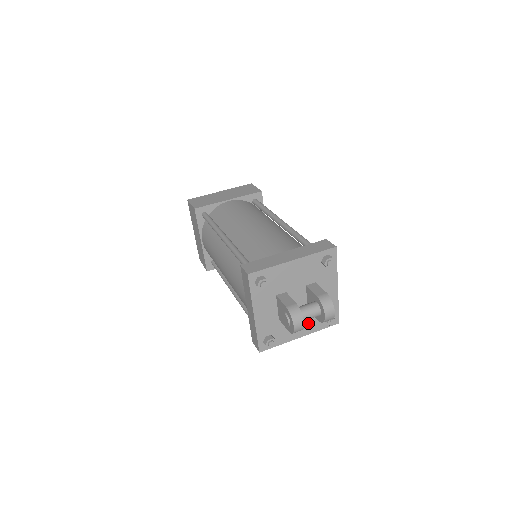
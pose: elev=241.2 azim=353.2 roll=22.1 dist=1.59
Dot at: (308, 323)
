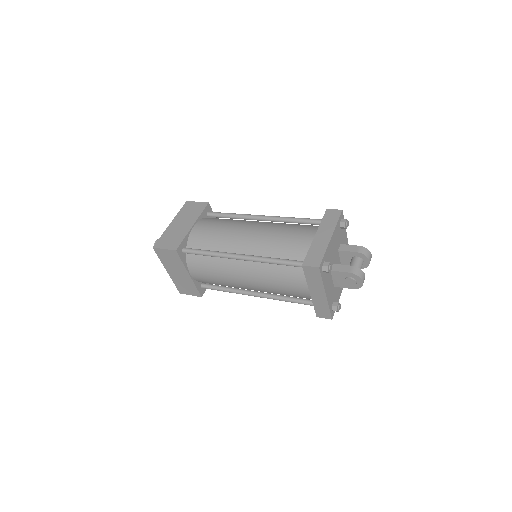
Dot at: occluded
